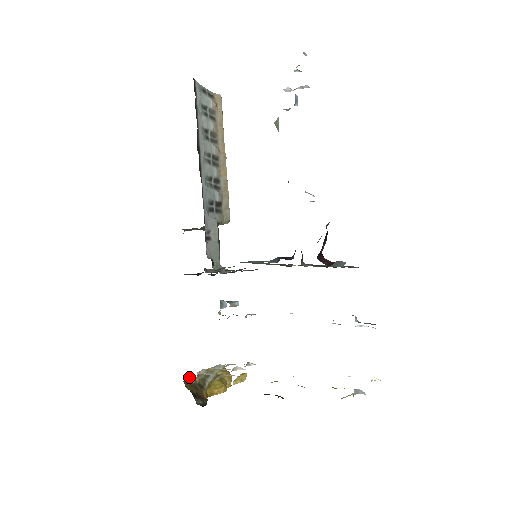
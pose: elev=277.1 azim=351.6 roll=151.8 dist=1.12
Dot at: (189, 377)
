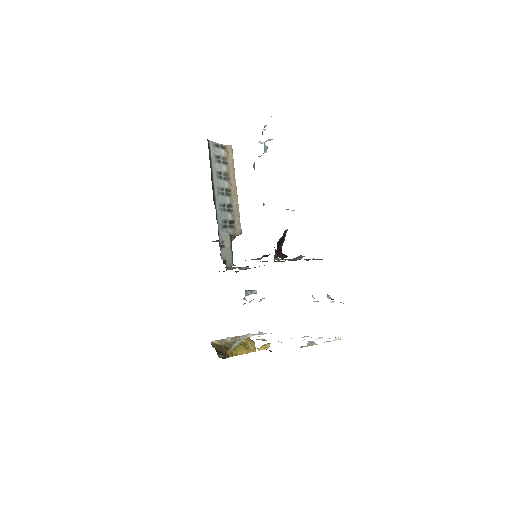
Dot at: (215, 340)
